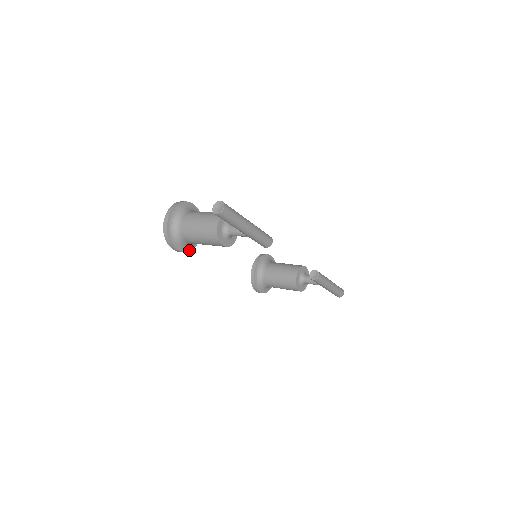
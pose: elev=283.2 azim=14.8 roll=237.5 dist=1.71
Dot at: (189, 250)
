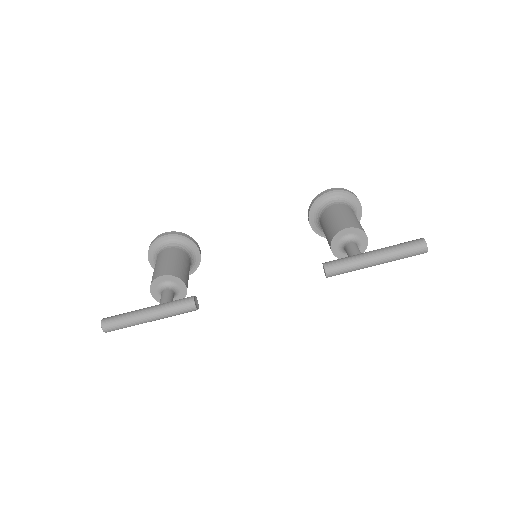
Dot at: (195, 269)
